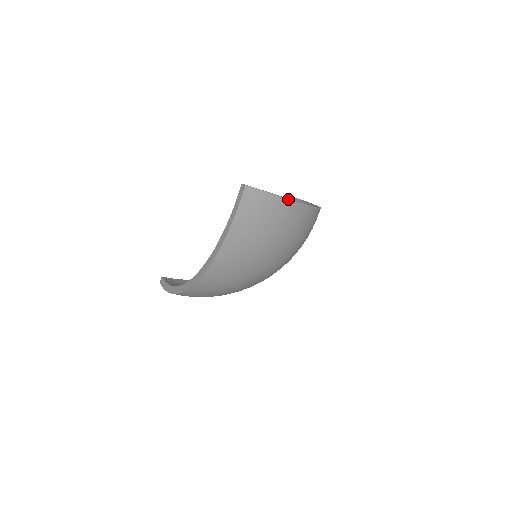
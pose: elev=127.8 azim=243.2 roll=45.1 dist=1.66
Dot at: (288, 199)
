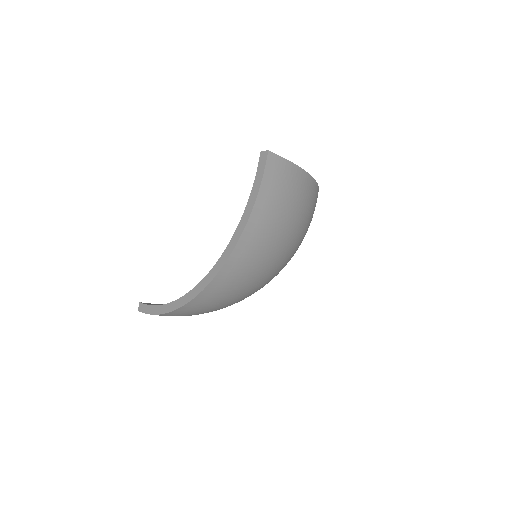
Dot at: (305, 171)
